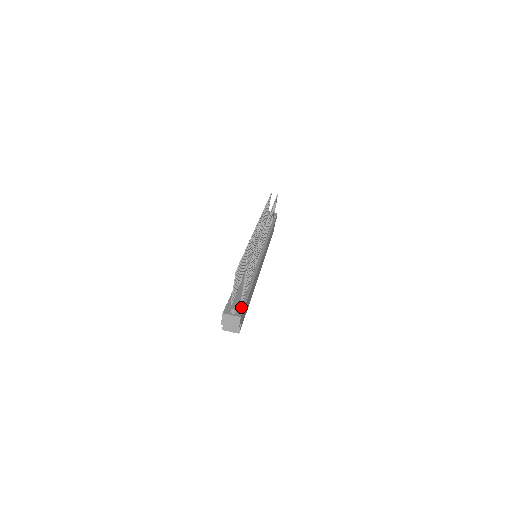
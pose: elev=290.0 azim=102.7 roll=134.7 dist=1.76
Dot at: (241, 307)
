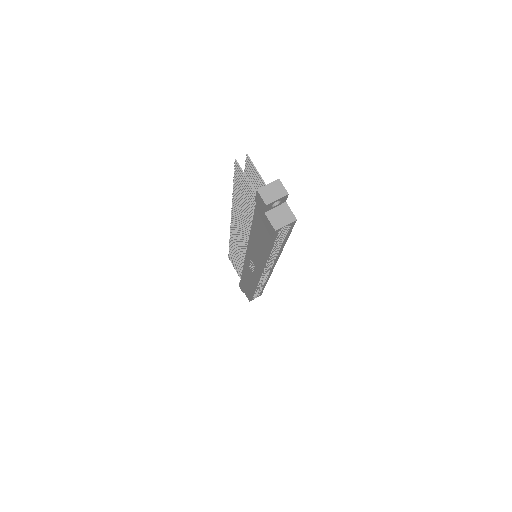
Dot at: occluded
